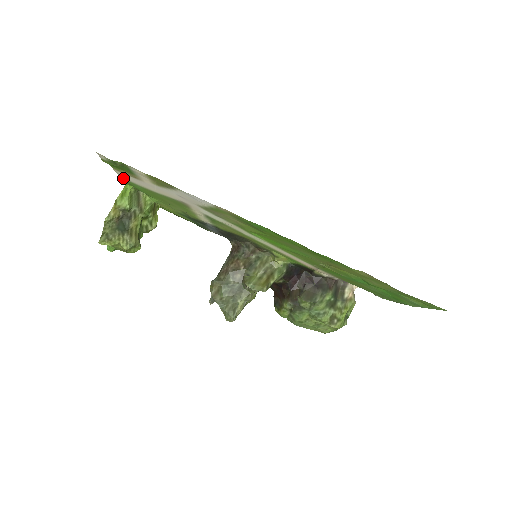
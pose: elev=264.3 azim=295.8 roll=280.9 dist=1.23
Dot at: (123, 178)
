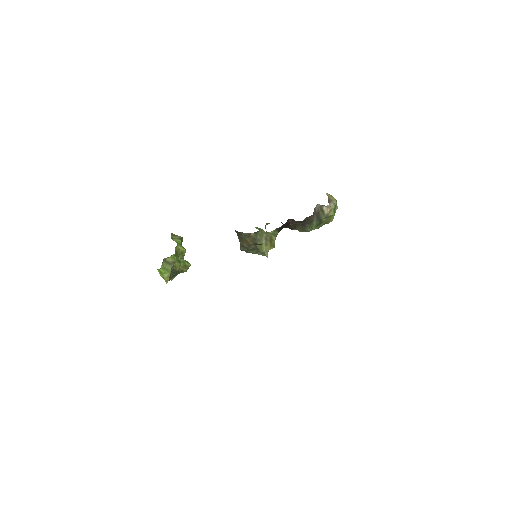
Dot at: occluded
